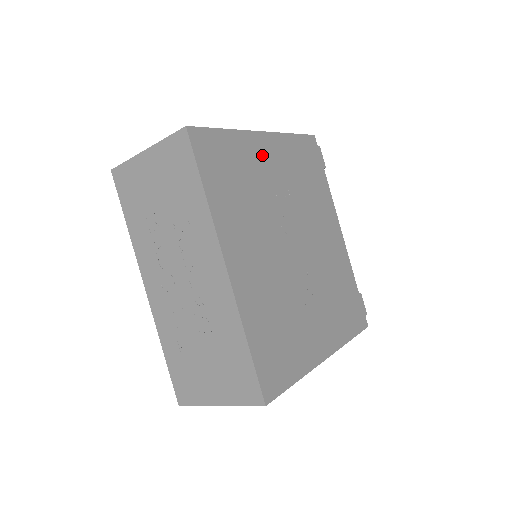
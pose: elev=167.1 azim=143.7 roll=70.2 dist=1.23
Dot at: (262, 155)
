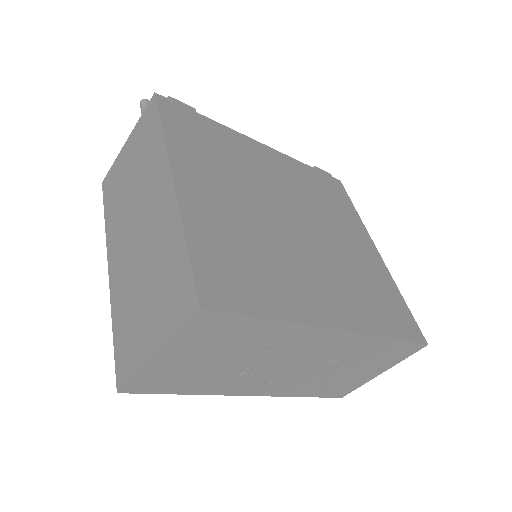
Dot at: (205, 200)
